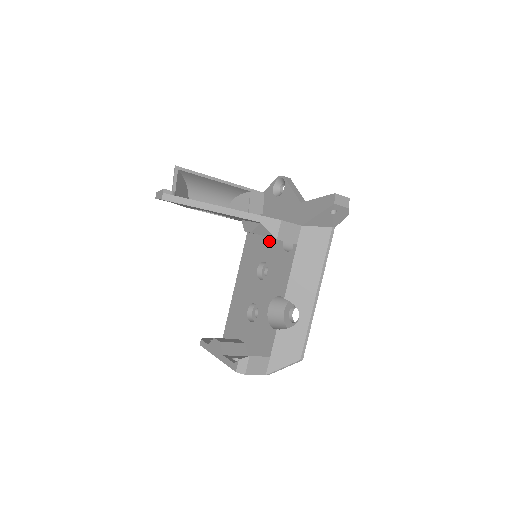
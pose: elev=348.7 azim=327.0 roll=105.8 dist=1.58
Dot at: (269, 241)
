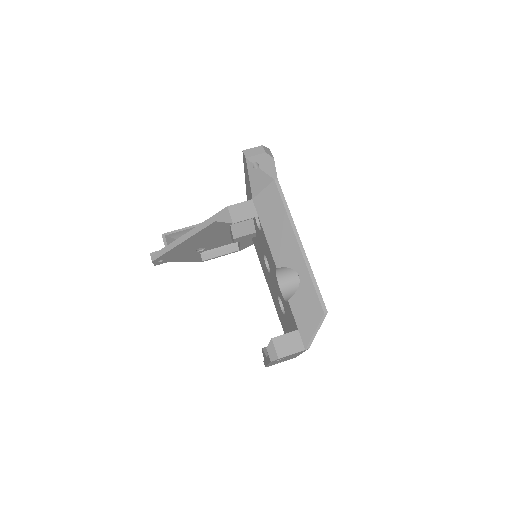
Dot at: (257, 236)
